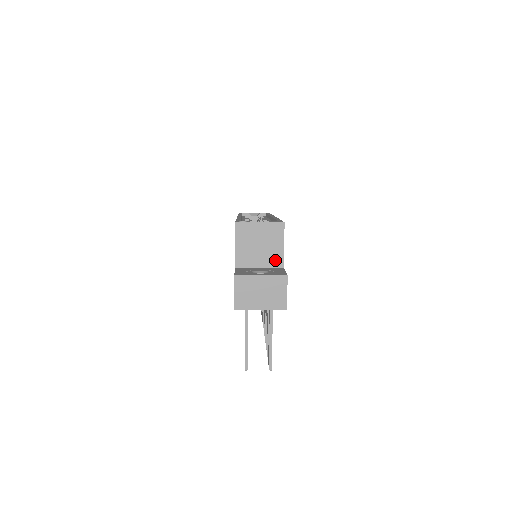
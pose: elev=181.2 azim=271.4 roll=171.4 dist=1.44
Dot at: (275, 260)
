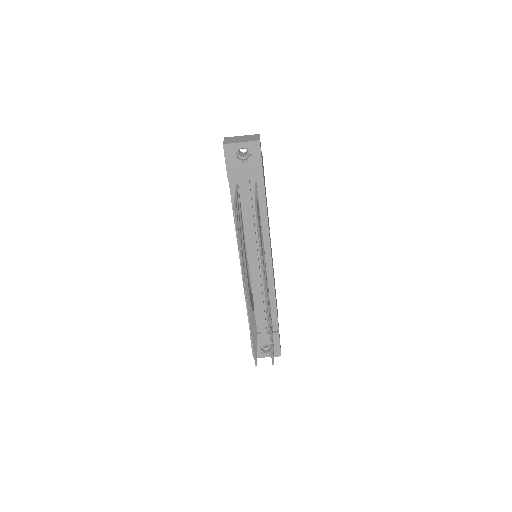
Dot at: occluded
